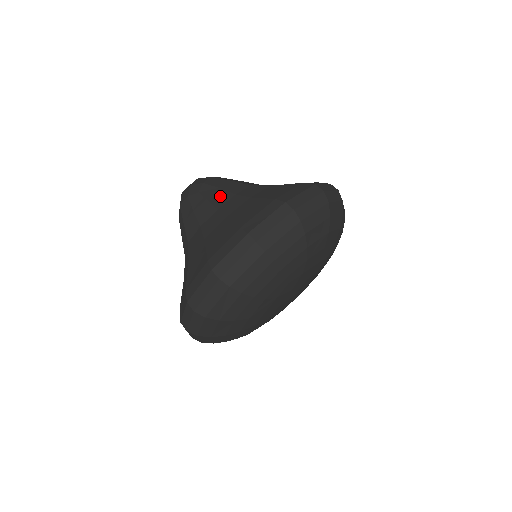
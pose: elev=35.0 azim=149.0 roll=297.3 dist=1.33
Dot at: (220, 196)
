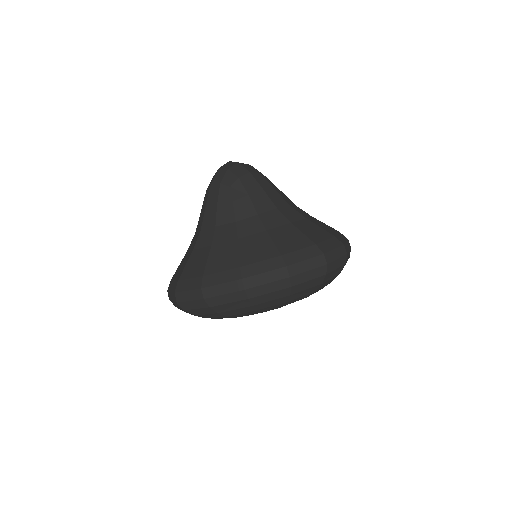
Dot at: (245, 206)
